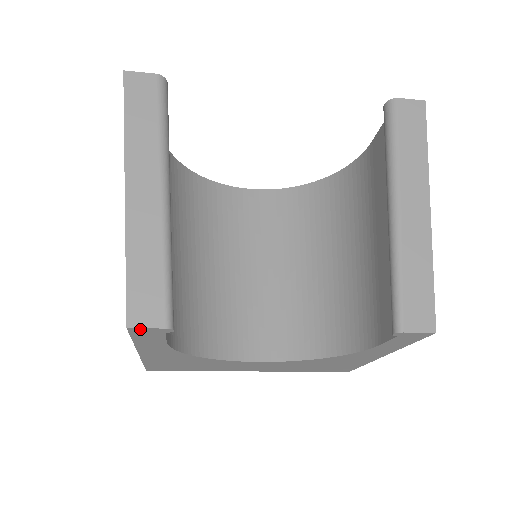
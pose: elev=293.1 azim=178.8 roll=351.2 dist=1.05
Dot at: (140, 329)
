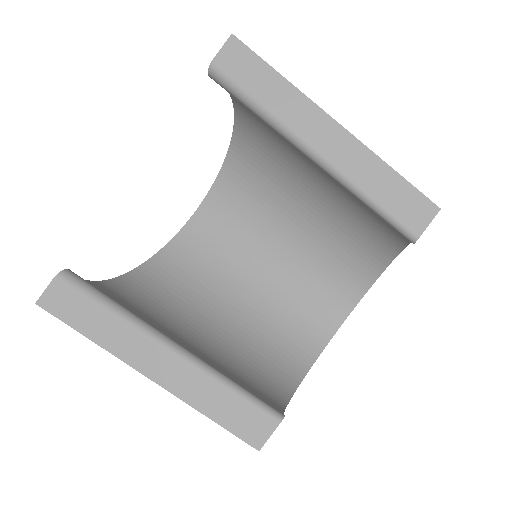
Dot at: (266, 441)
